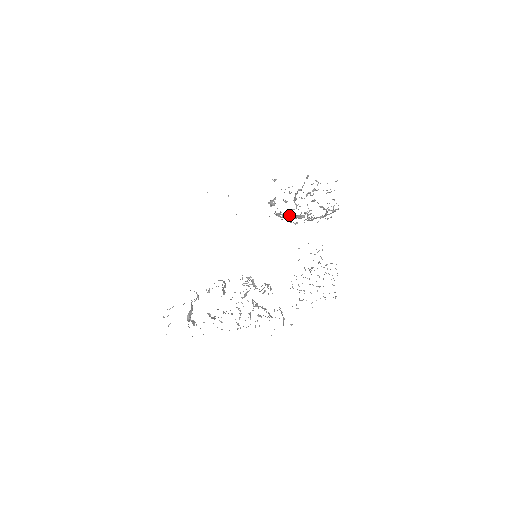
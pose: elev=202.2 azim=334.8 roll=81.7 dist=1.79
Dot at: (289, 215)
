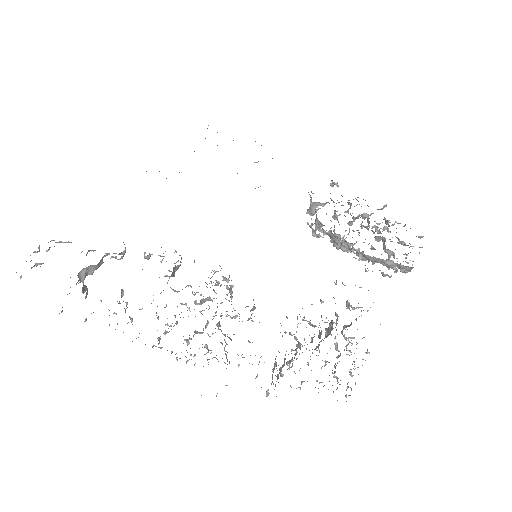
Dot at: (333, 236)
